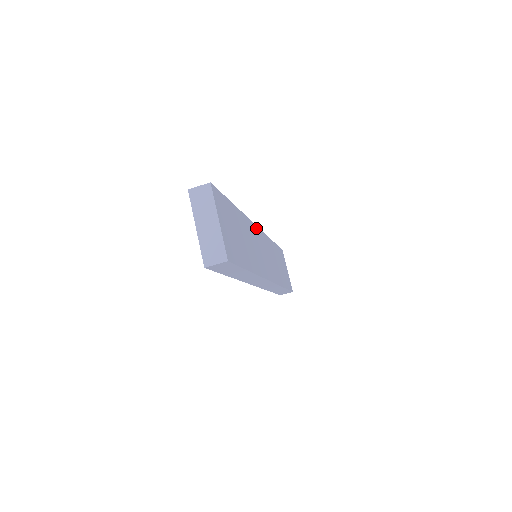
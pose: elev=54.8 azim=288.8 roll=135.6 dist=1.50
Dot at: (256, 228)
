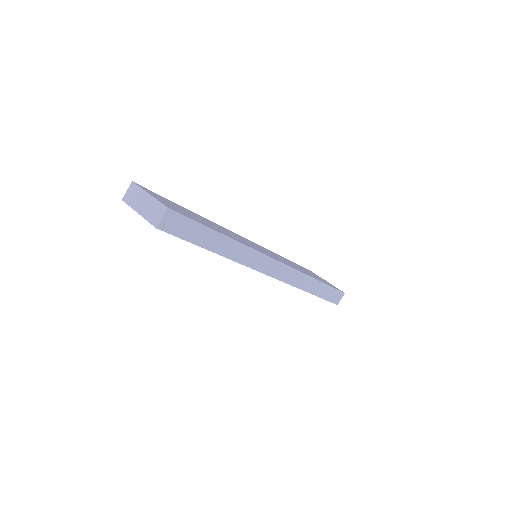
Dot at: occluded
